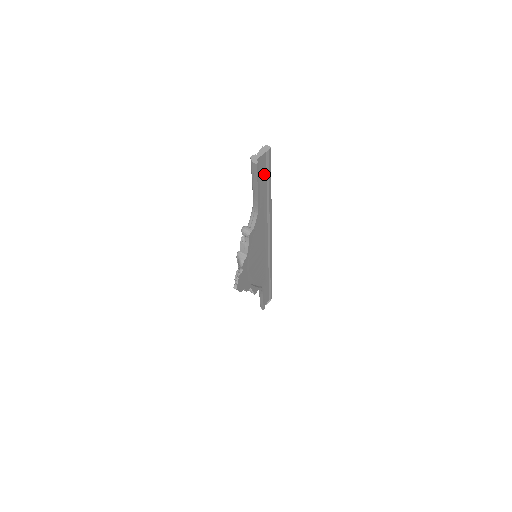
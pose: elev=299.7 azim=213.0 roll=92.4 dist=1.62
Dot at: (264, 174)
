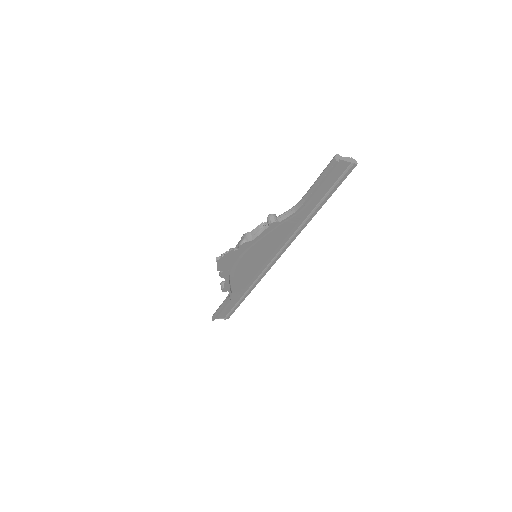
Dot at: (331, 183)
